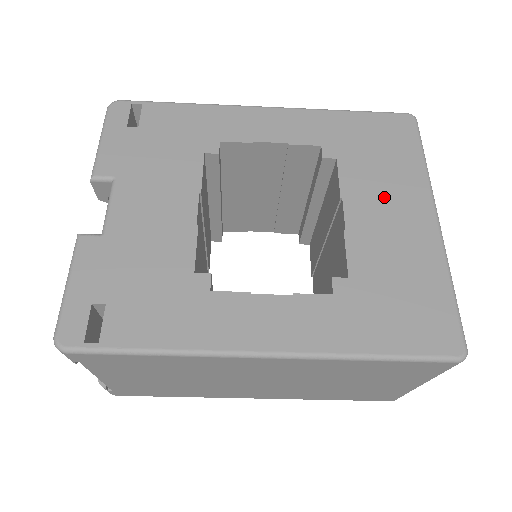
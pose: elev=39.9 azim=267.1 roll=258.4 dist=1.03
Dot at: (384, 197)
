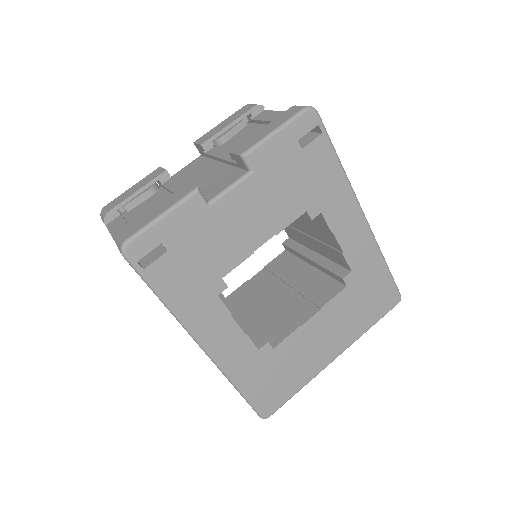
Dot at: (334, 327)
